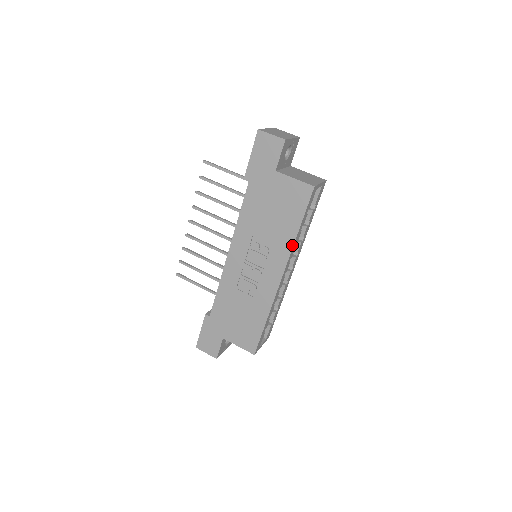
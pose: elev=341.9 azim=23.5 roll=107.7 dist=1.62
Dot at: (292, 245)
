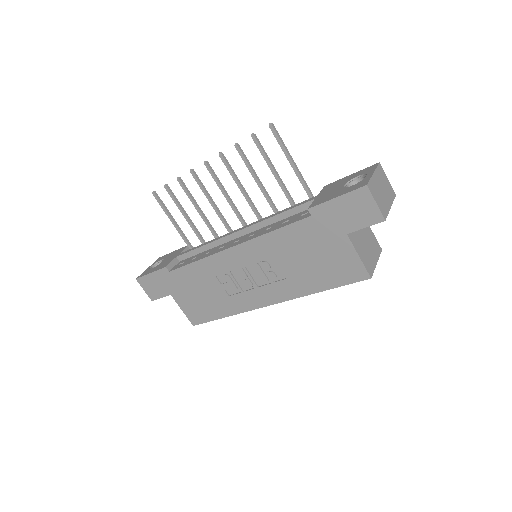
Dot at: (303, 295)
